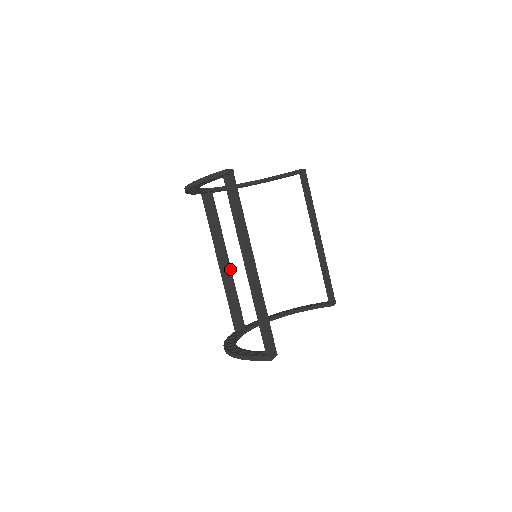
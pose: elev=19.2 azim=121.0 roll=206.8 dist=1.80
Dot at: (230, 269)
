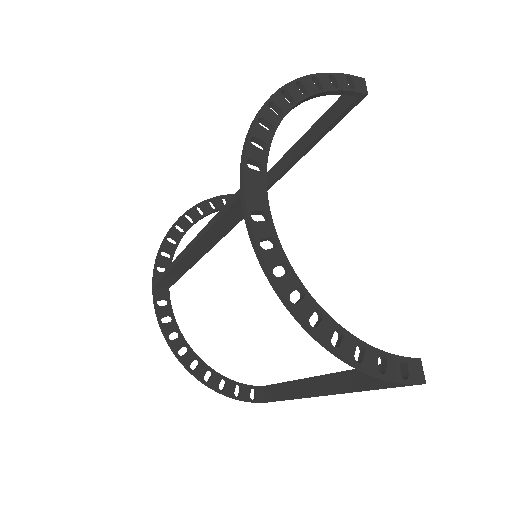
Dot at: occluded
